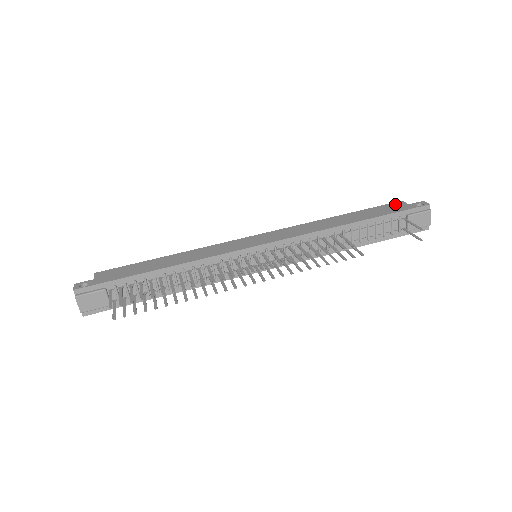
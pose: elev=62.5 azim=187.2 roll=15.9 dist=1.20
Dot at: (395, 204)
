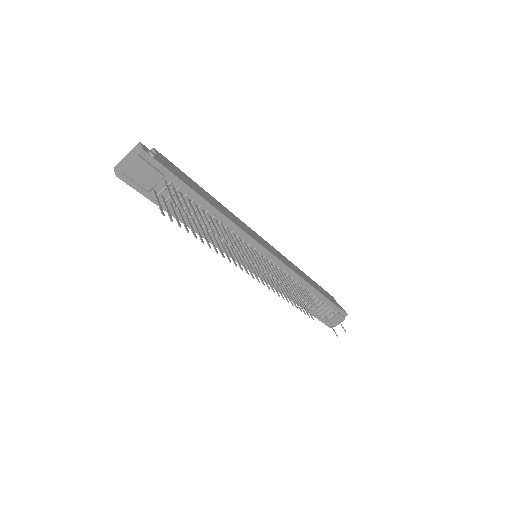
Dot at: (331, 296)
